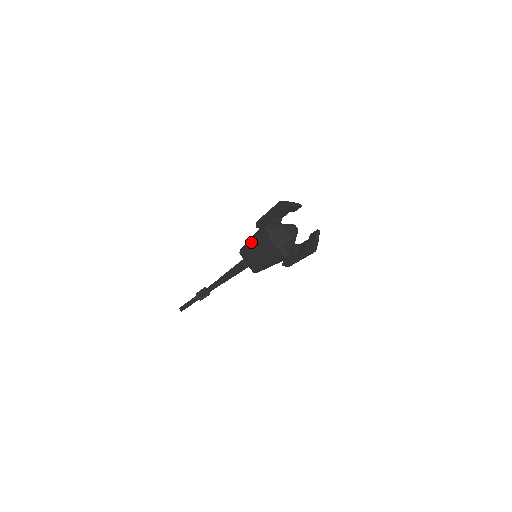
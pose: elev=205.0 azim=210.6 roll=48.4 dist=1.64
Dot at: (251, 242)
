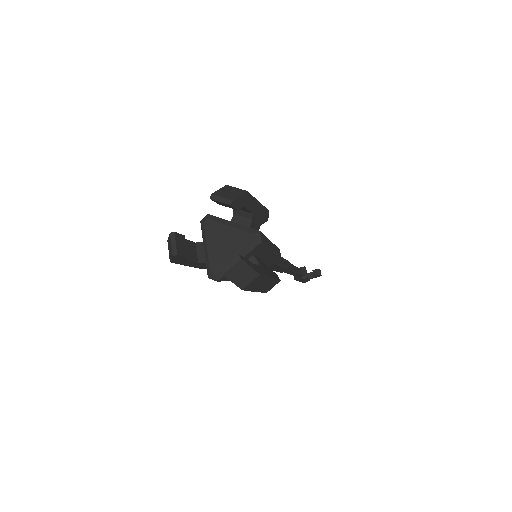
Dot at: occluded
